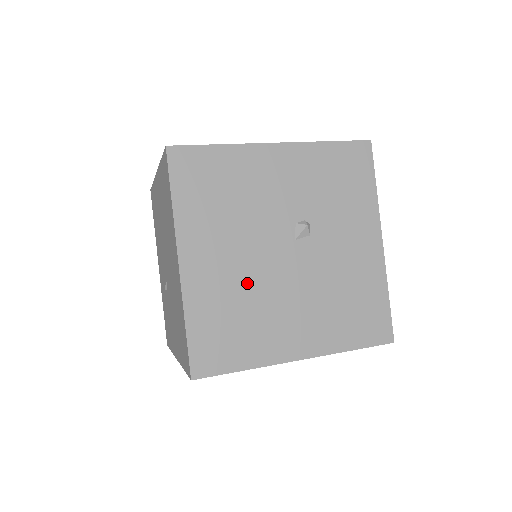
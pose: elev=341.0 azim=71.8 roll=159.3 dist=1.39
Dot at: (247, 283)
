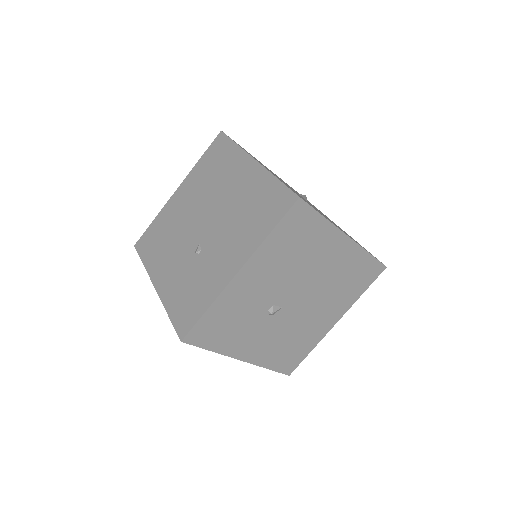
Dot at: occluded
